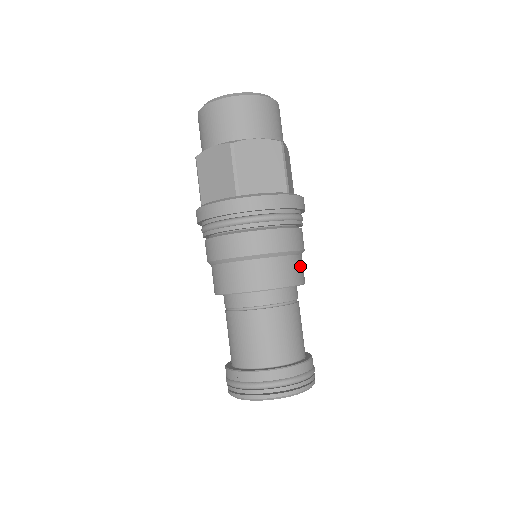
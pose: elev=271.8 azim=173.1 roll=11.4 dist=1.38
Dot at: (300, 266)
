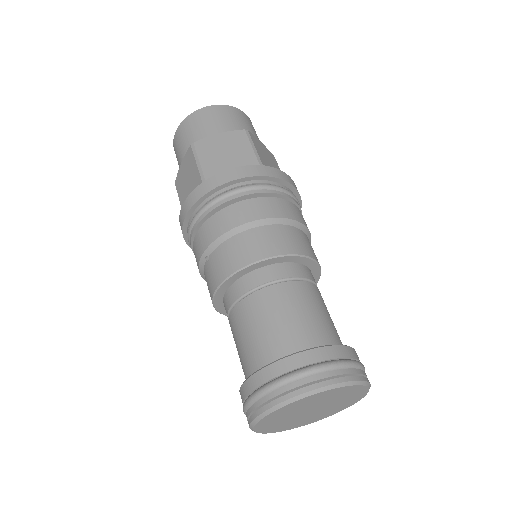
Dot at: occluded
